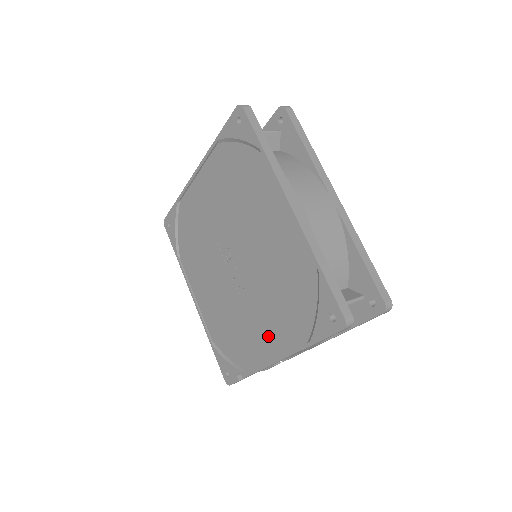
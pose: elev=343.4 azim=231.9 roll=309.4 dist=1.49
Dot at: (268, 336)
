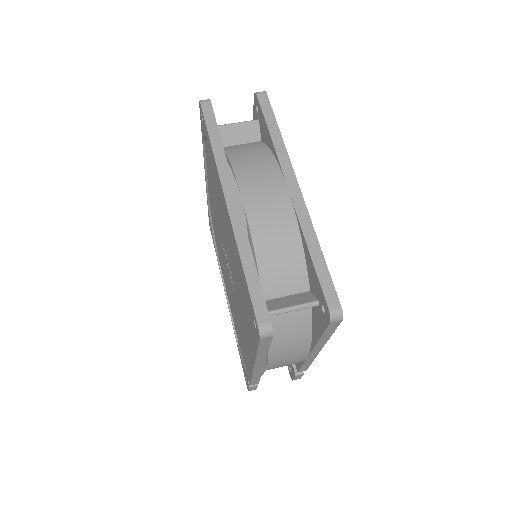
Dot at: (248, 342)
